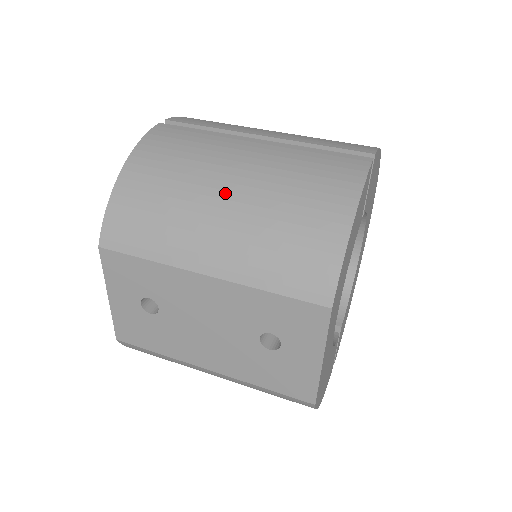
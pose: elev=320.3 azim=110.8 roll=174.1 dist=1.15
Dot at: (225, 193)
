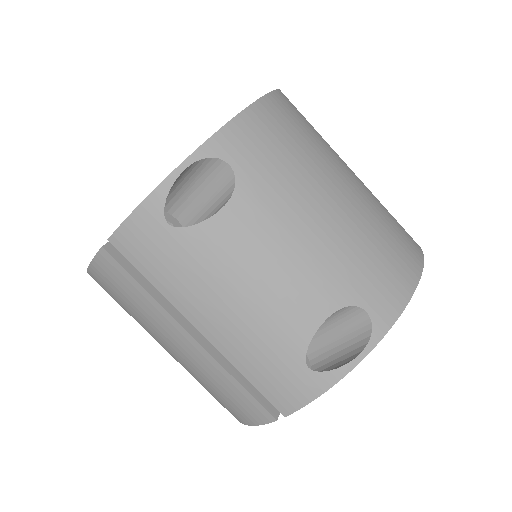
Dot at: occluded
